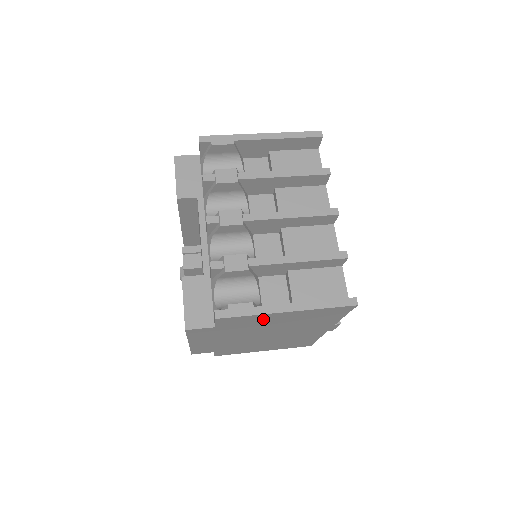
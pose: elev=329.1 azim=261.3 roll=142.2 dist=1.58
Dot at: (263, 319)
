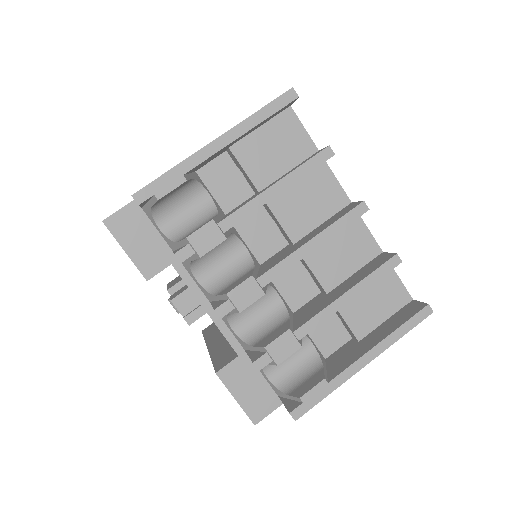
Dot at: occluded
